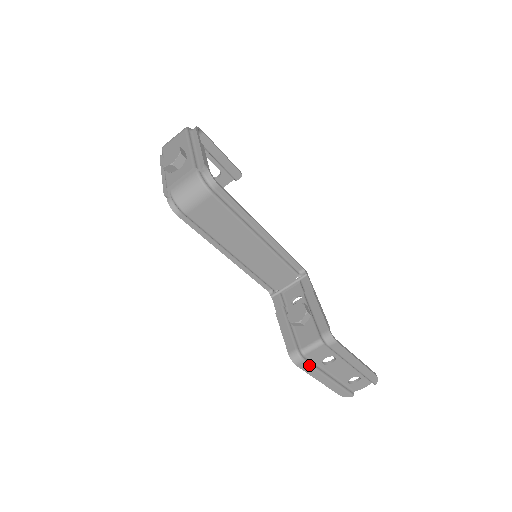
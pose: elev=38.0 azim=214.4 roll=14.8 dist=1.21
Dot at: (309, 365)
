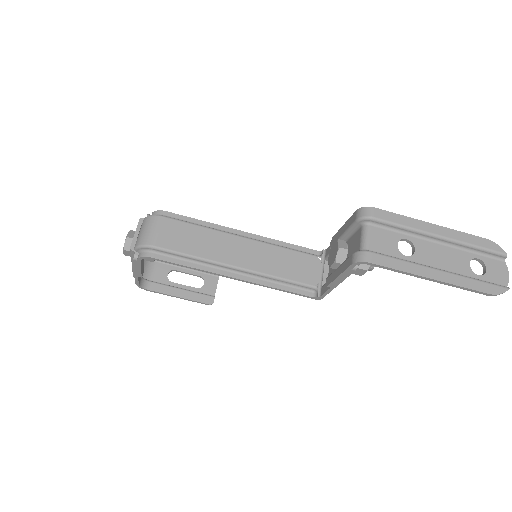
Dot at: (385, 256)
